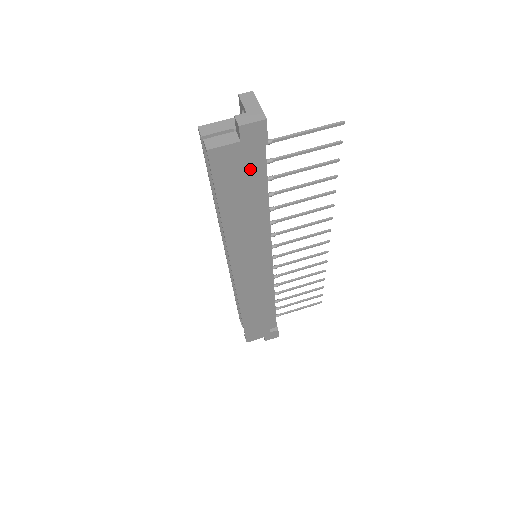
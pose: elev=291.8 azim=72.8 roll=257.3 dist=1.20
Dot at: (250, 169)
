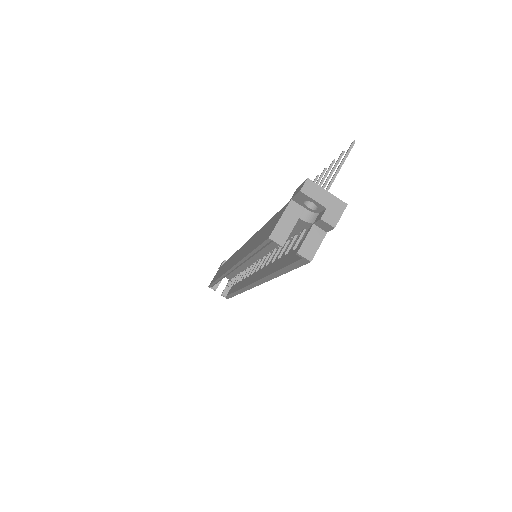
Dot at: occluded
